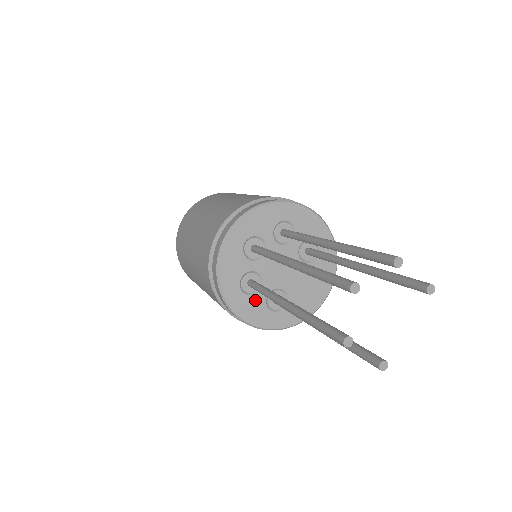
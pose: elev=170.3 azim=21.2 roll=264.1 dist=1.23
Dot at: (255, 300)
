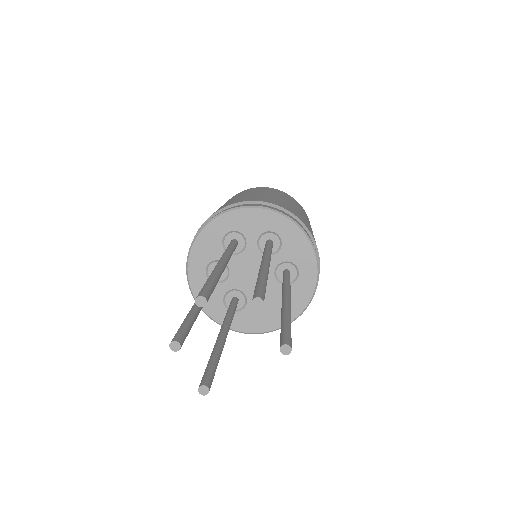
Dot at: occluded
